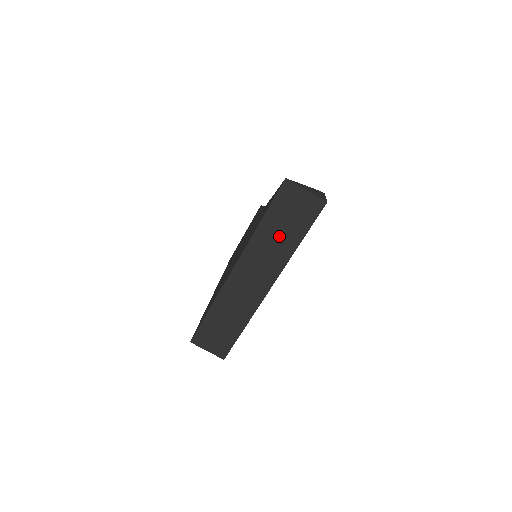
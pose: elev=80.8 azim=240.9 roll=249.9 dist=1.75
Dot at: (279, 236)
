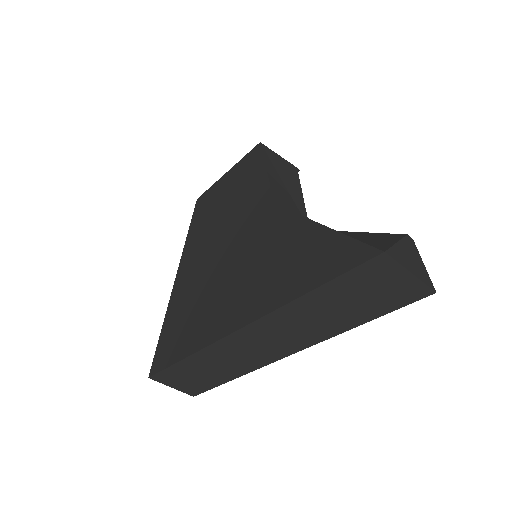
Dot at: (332, 312)
